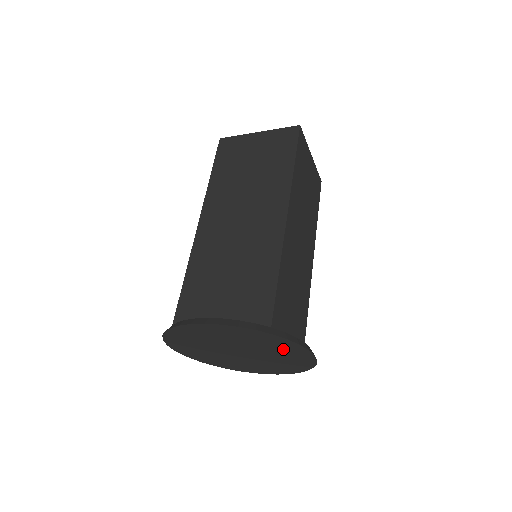
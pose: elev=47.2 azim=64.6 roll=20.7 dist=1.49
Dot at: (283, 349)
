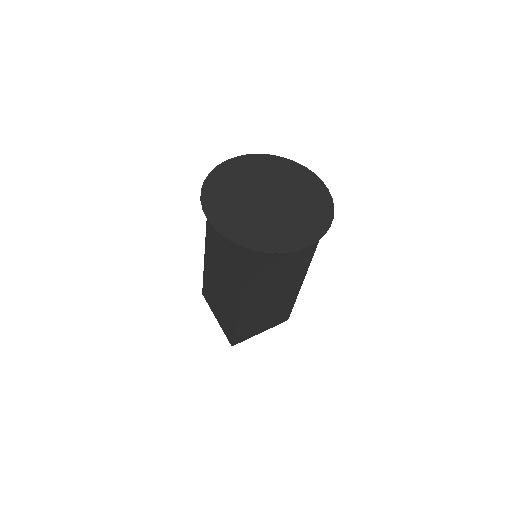
Dot at: (298, 179)
